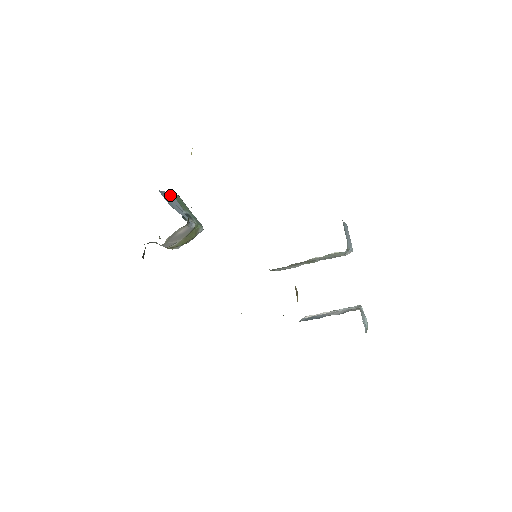
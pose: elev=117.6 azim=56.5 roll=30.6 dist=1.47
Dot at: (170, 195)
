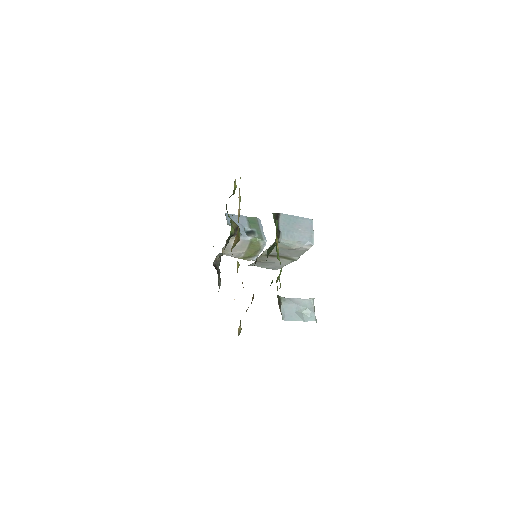
Dot at: (241, 217)
